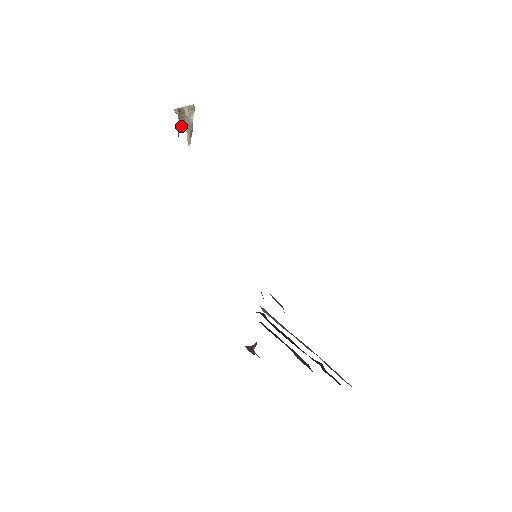
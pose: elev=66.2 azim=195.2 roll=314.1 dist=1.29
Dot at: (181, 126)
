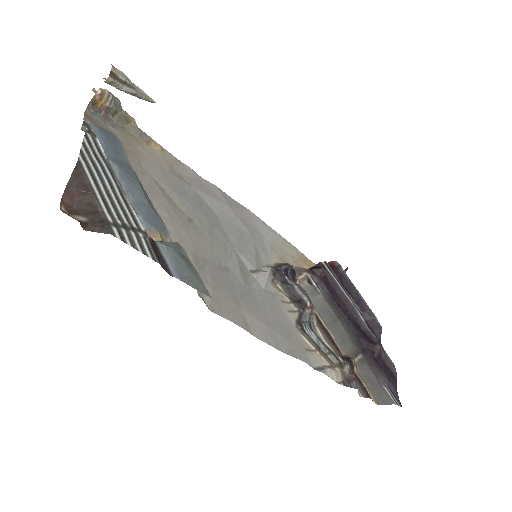
Dot at: (114, 107)
